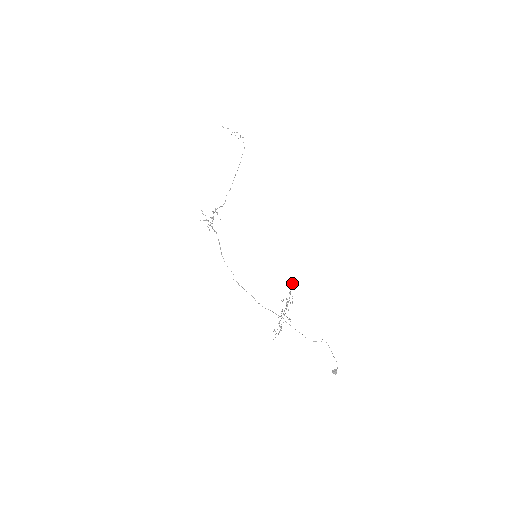
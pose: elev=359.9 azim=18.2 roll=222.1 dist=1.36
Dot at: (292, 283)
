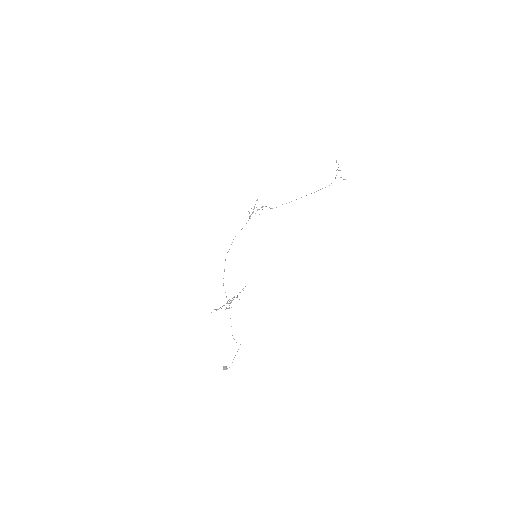
Dot at: occluded
